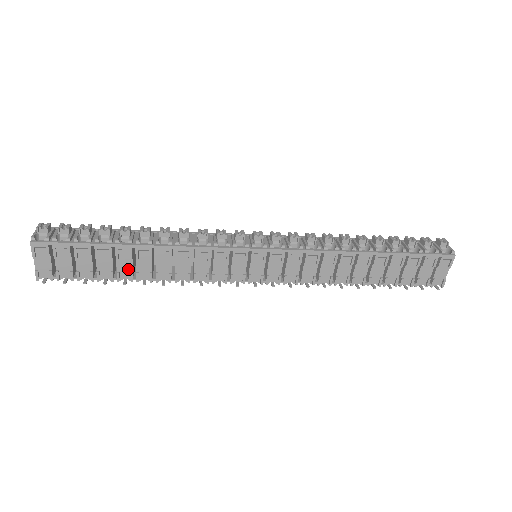
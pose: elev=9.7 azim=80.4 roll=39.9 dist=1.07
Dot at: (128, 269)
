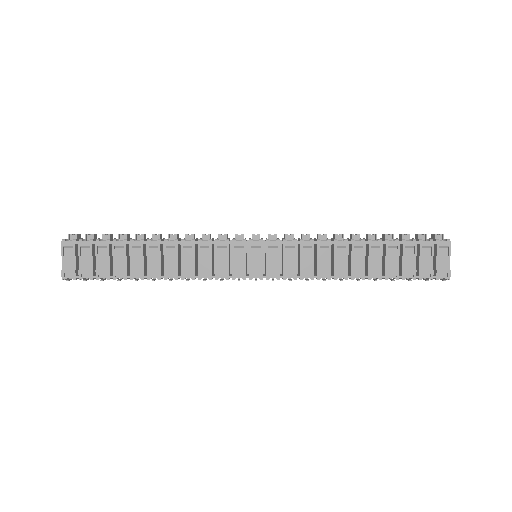
Dot at: (140, 267)
